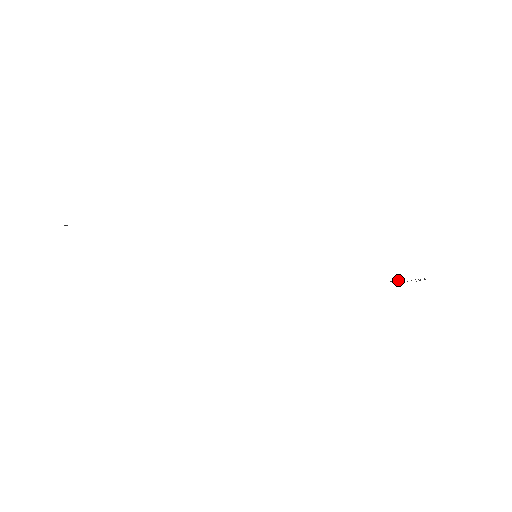
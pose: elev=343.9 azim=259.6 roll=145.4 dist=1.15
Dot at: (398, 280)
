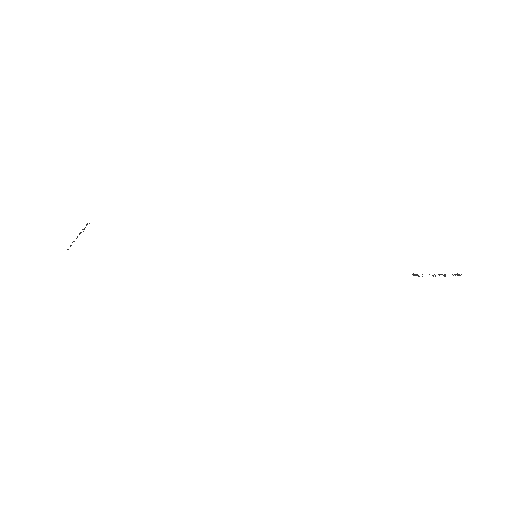
Dot at: (422, 274)
